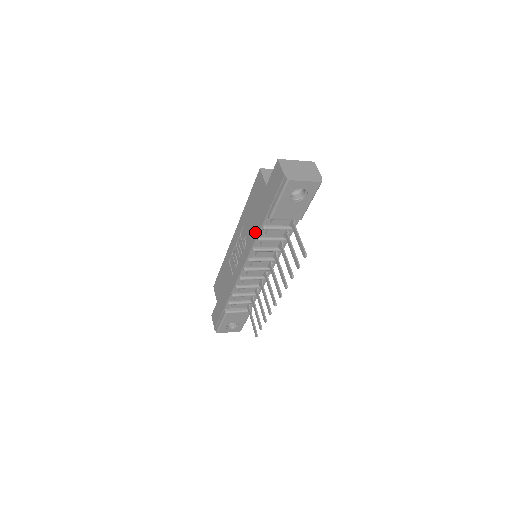
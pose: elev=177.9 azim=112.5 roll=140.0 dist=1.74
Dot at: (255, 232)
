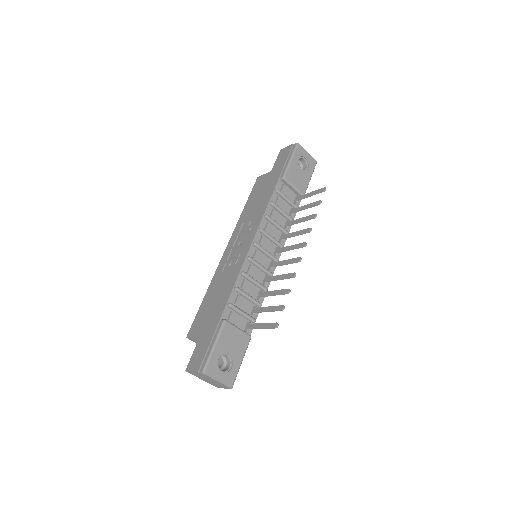
Dot at: (266, 201)
